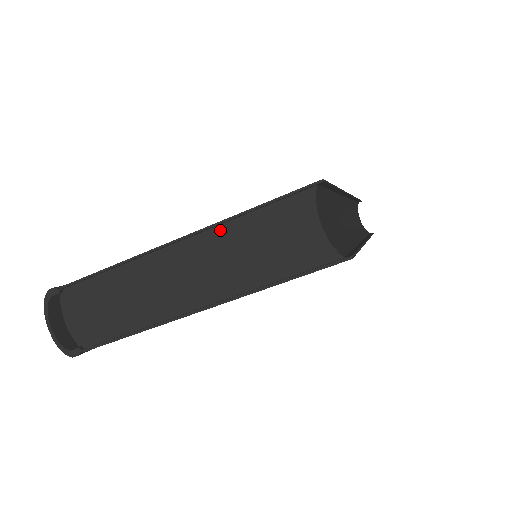
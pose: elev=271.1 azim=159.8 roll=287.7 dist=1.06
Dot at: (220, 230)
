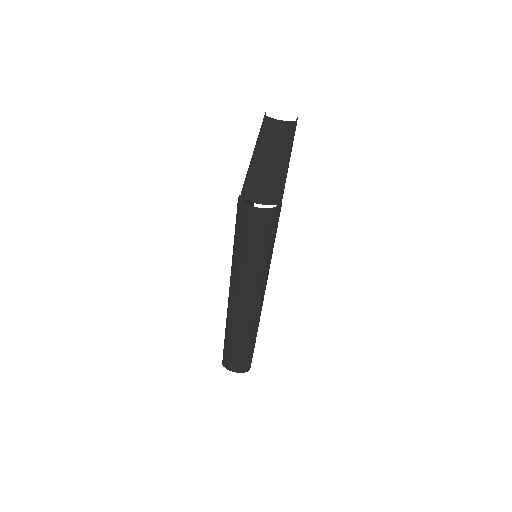
Dot at: (261, 139)
